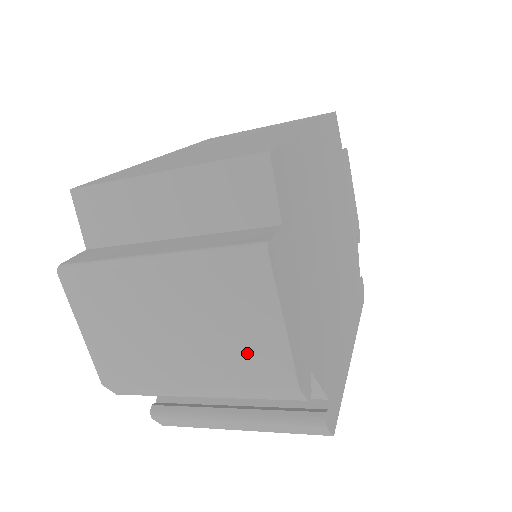
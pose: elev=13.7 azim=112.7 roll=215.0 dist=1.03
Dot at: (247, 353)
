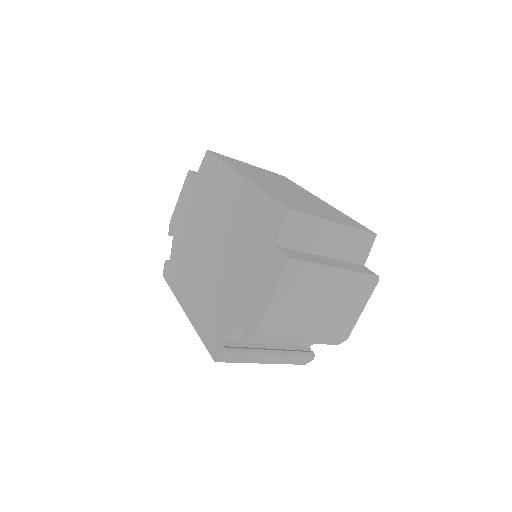
Dot at: (341, 321)
